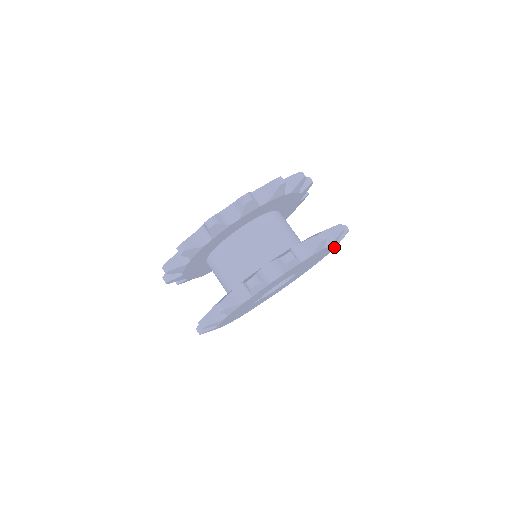
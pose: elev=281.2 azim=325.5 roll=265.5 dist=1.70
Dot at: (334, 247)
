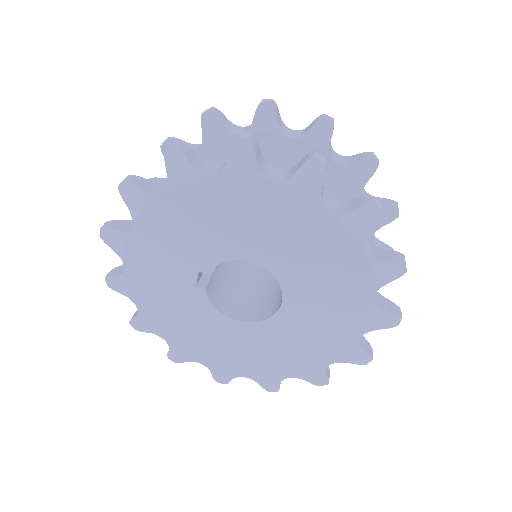
Dot at: (358, 333)
